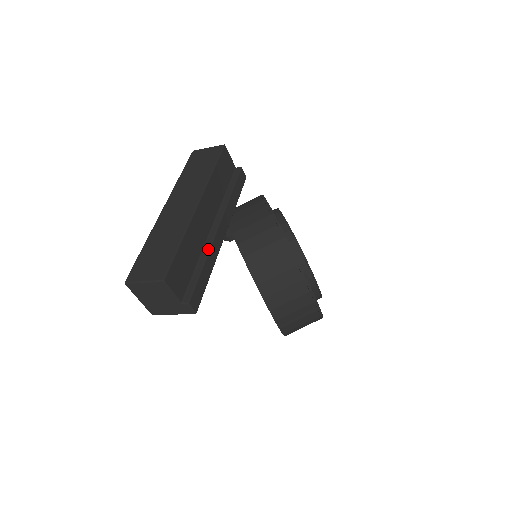
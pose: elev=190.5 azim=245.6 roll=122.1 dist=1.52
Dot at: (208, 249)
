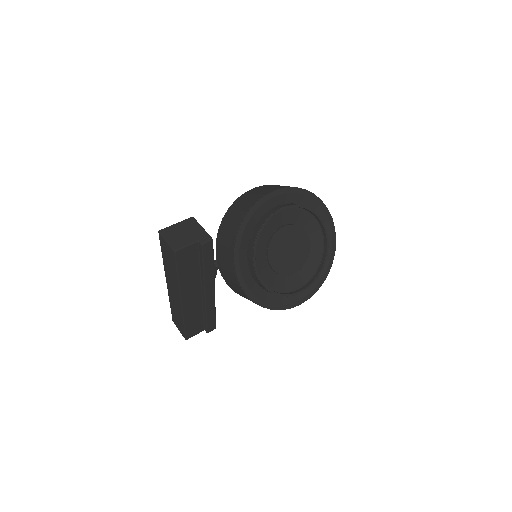
Dot at: (205, 308)
